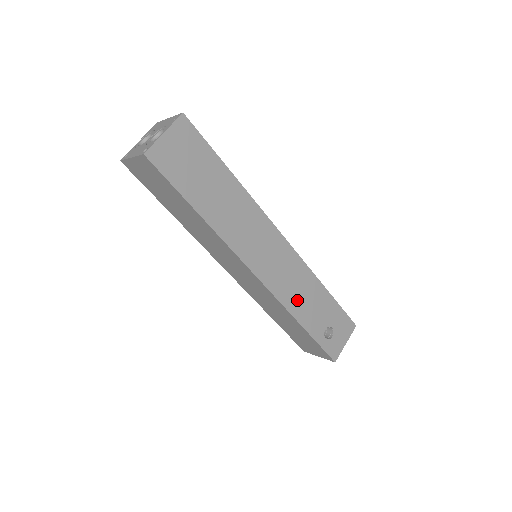
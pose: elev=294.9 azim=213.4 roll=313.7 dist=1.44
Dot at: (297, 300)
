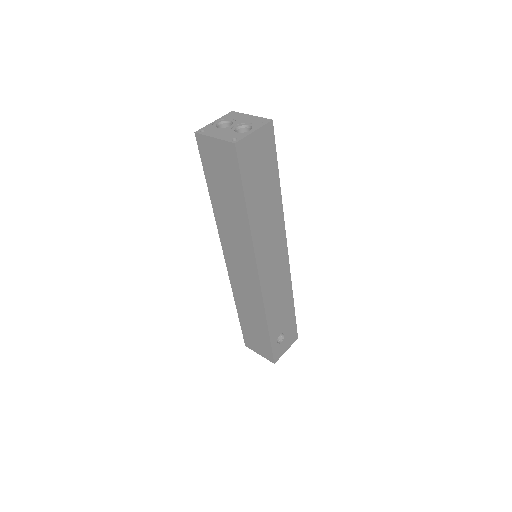
Dot at: (274, 305)
